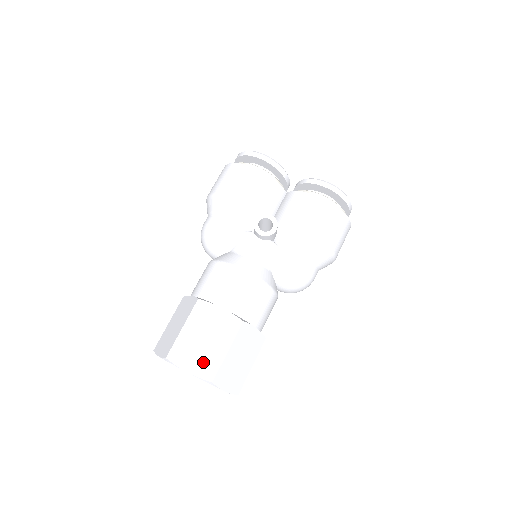
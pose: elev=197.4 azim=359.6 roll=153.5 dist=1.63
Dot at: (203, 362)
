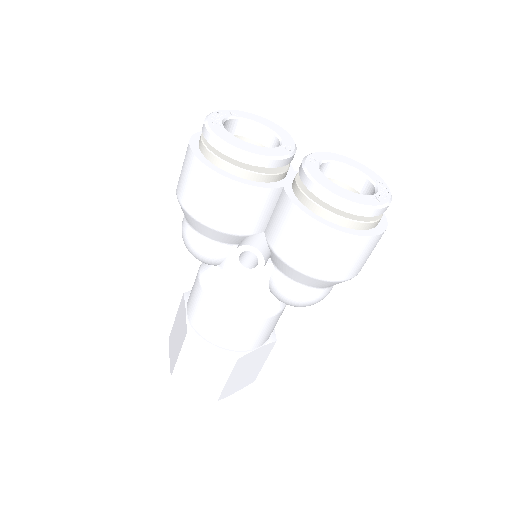
Dot at: (205, 386)
